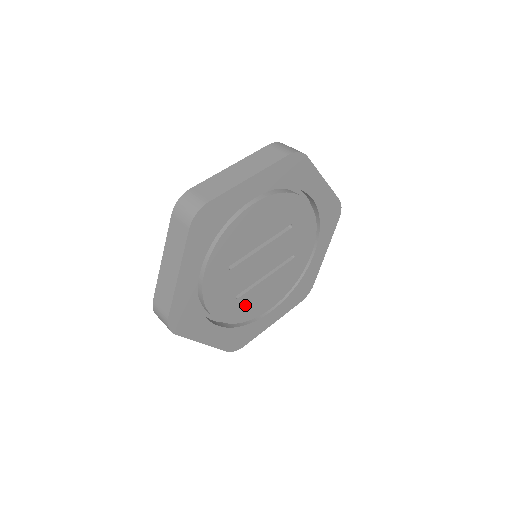
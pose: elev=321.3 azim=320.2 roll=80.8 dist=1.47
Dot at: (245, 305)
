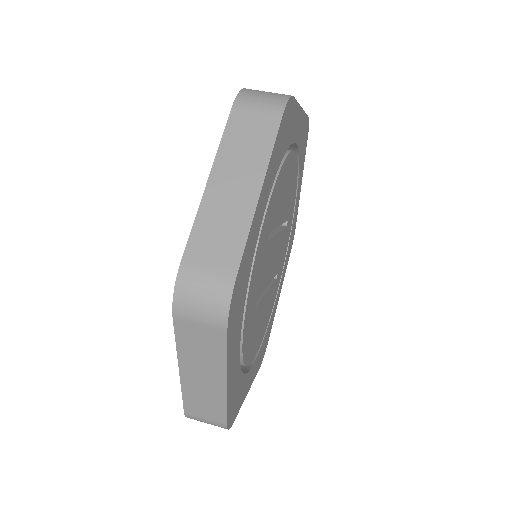
Dot at: (253, 329)
